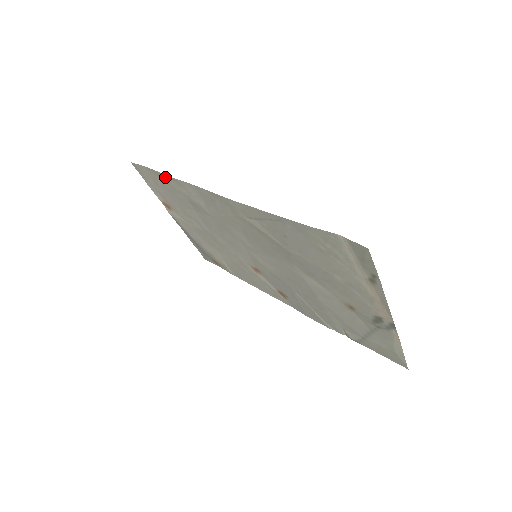
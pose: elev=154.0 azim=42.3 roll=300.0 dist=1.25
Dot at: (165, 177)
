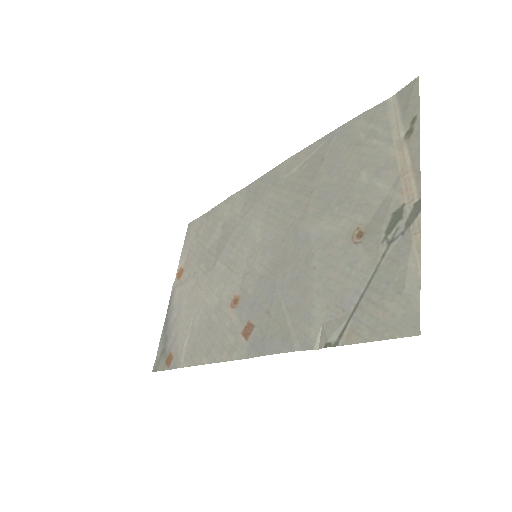
Dot at: (218, 208)
